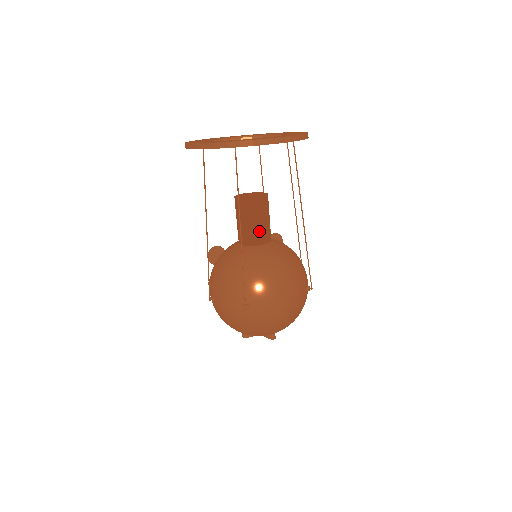
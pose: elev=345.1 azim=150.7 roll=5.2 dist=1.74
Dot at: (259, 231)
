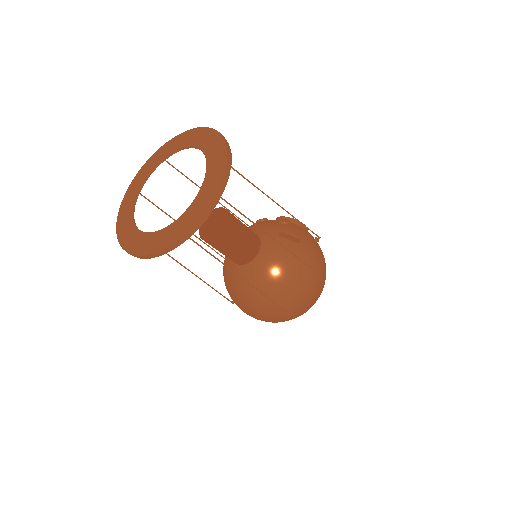
Dot at: (228, 257)
